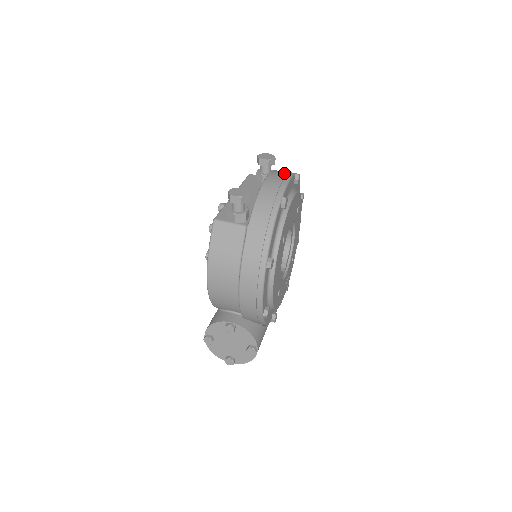
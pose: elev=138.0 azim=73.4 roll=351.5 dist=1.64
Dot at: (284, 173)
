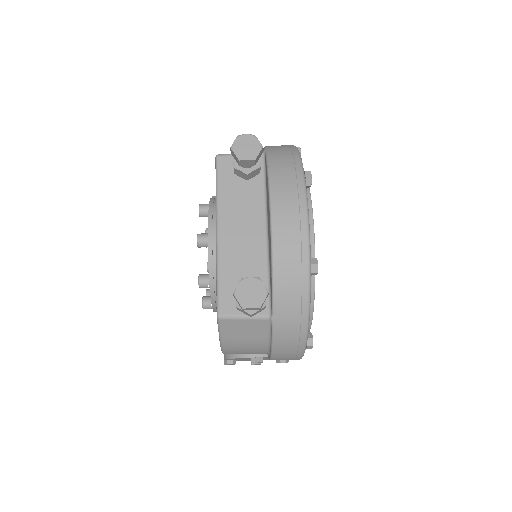
Dot at: (293, 194)
